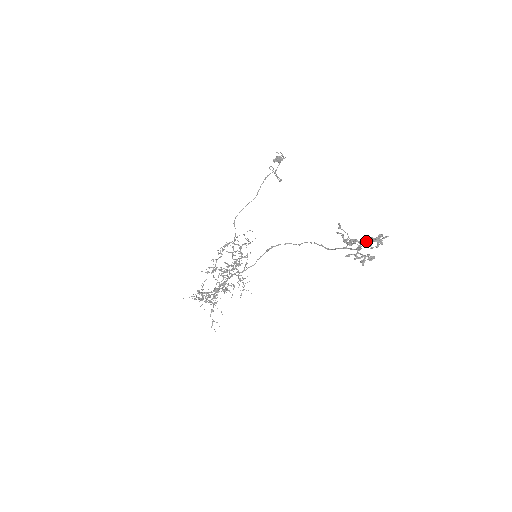
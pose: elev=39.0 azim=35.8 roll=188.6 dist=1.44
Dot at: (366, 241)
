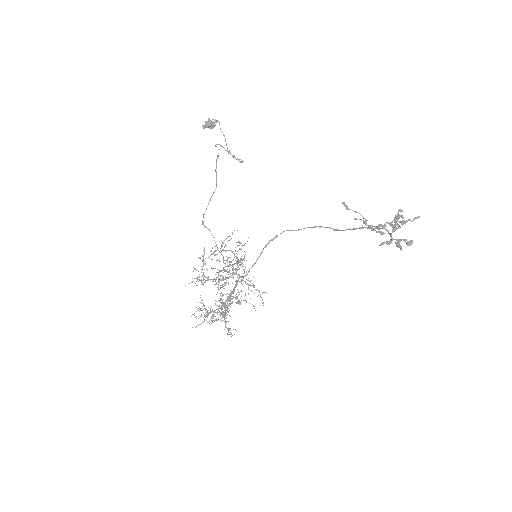
Dot at: (395, 225)
